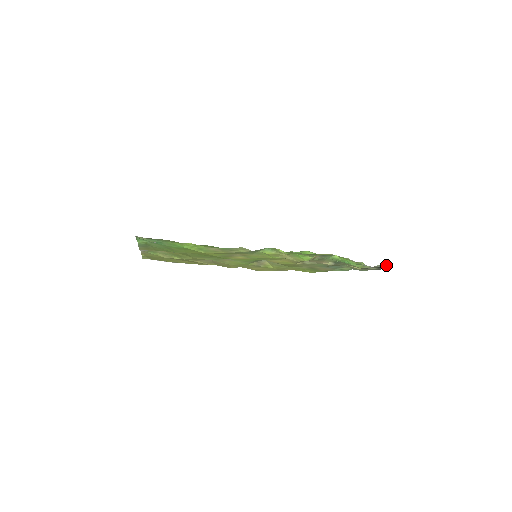
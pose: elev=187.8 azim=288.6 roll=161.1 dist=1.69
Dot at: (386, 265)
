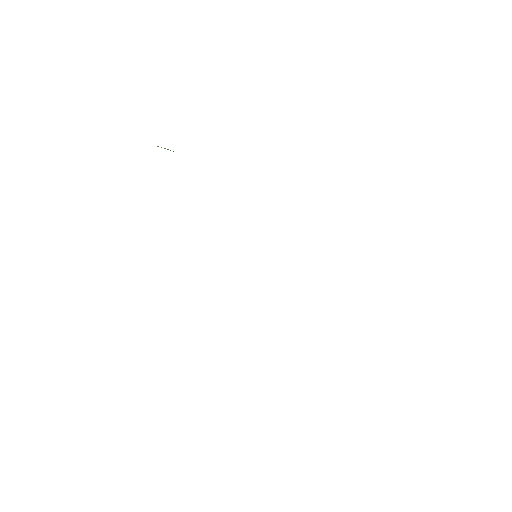
Dot at: occluded
